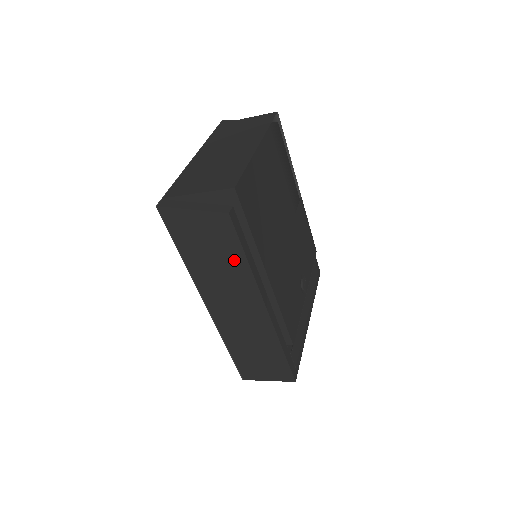
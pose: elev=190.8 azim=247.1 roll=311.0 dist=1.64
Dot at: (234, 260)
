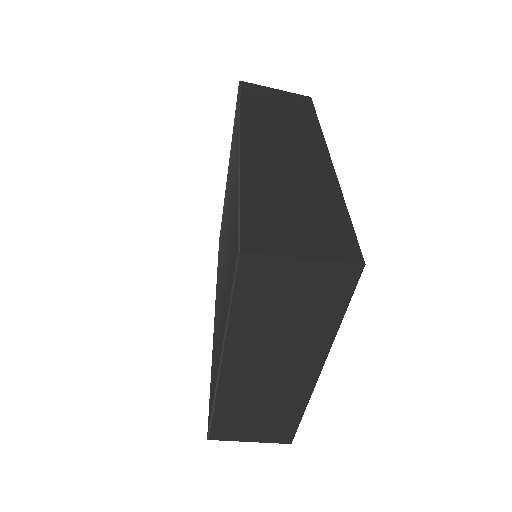
Dot at: (303, 118)
